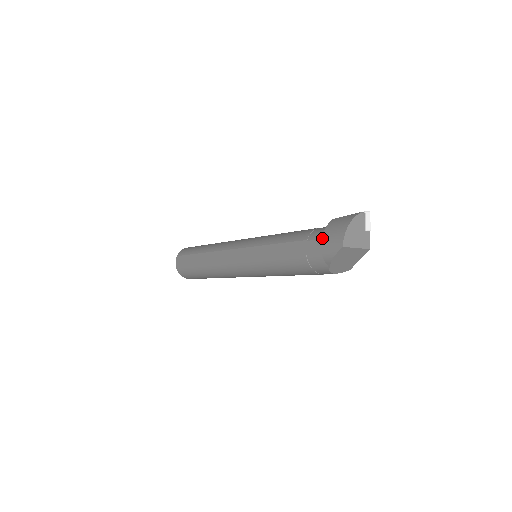
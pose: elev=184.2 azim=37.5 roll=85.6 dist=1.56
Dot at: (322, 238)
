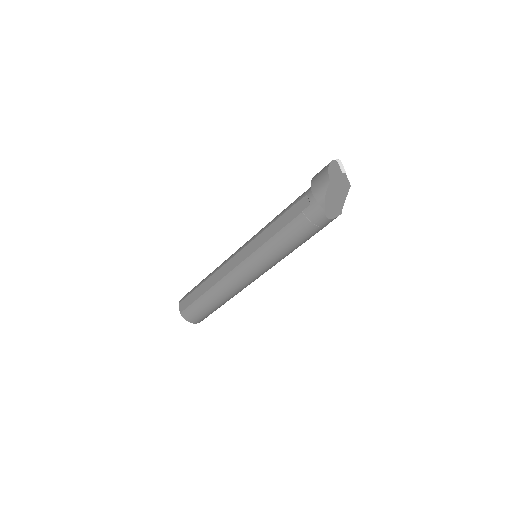
Dot at: (311, 188)
